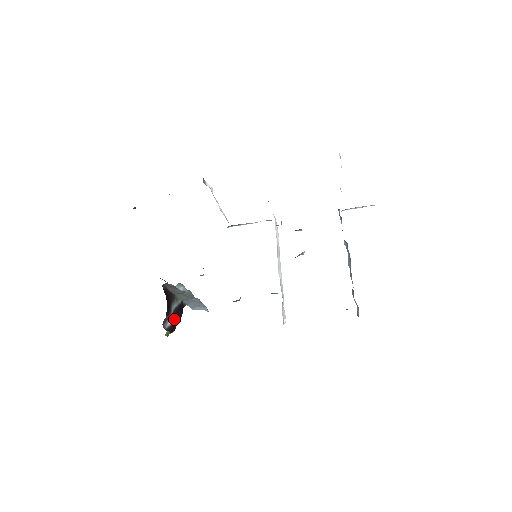
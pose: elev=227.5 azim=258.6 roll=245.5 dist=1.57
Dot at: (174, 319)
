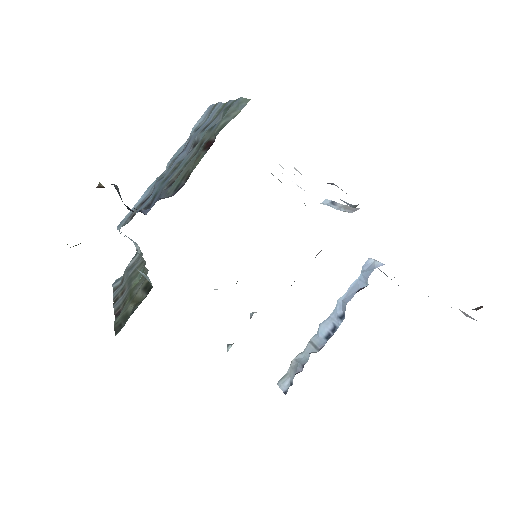
Dot at: occluded
